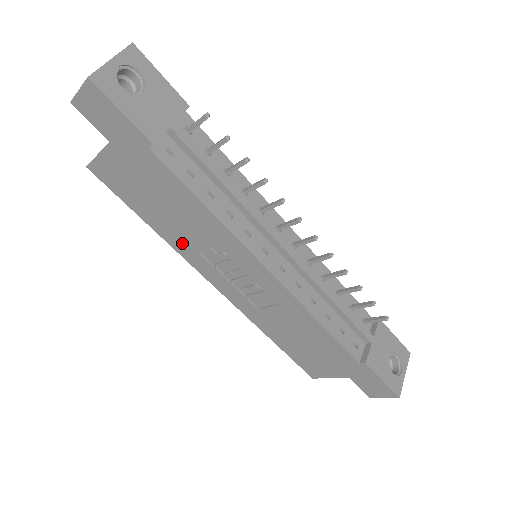
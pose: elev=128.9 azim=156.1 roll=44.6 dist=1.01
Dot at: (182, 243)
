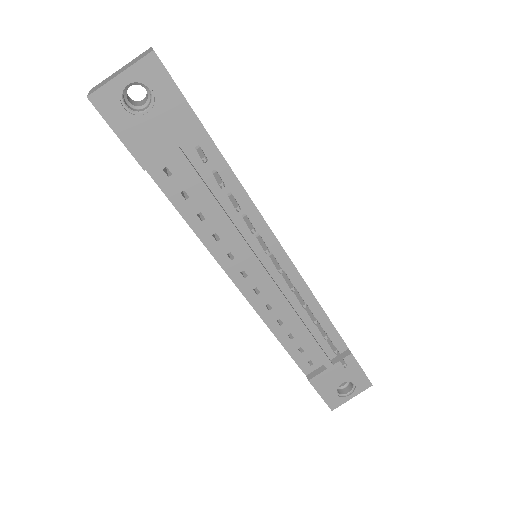
Dot at: occluded
